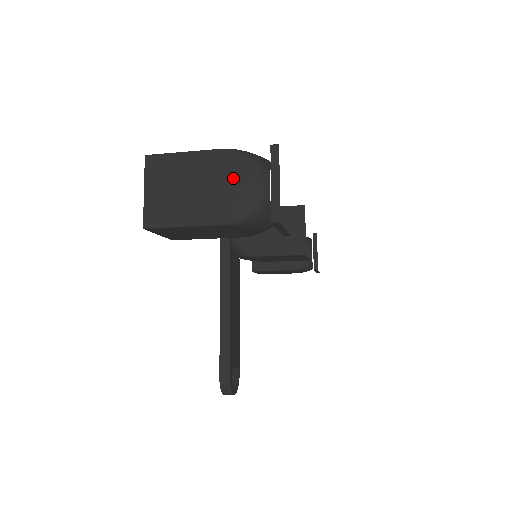
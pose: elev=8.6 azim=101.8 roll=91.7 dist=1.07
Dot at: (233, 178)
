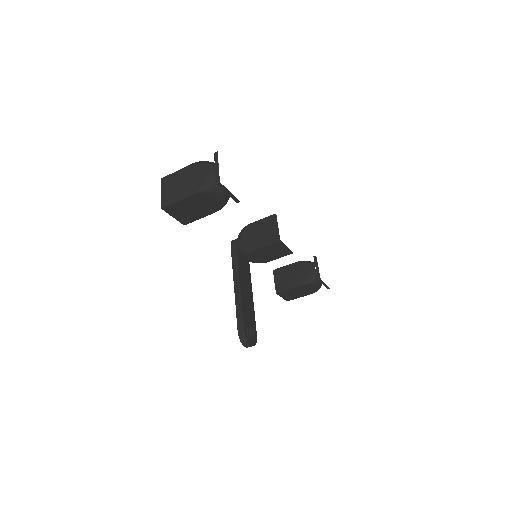
Dot at: (199, 172)
